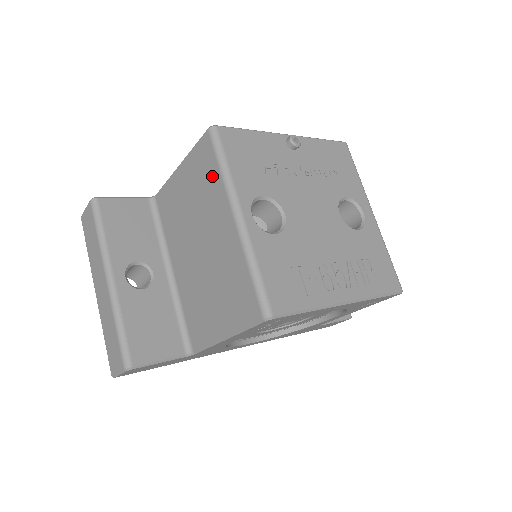
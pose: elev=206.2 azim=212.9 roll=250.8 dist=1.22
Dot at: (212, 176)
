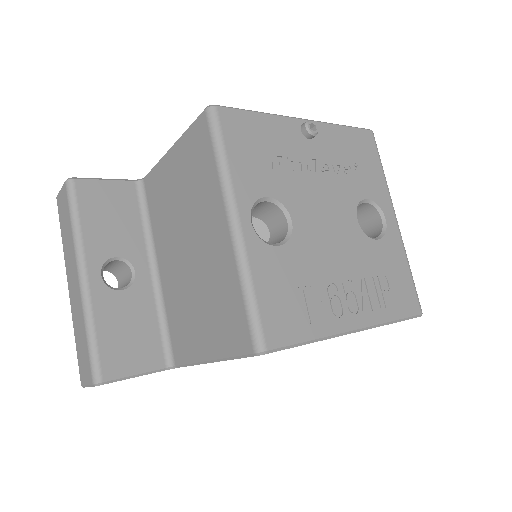
Dot at: (207, 168)
